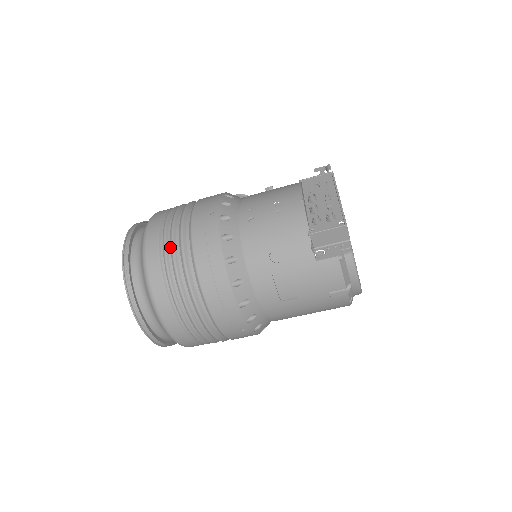
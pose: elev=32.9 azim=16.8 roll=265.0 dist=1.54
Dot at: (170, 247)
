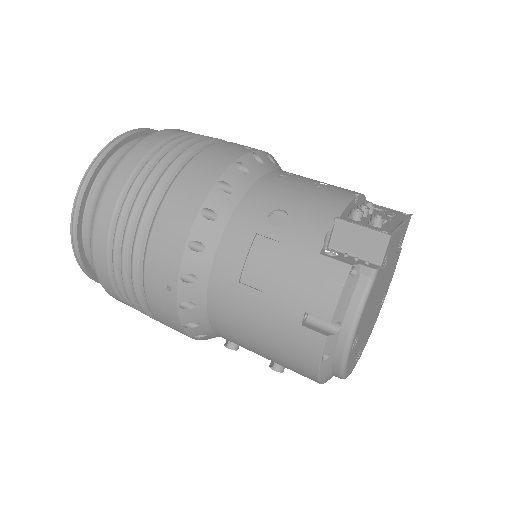
Dot at: (179, 143)
